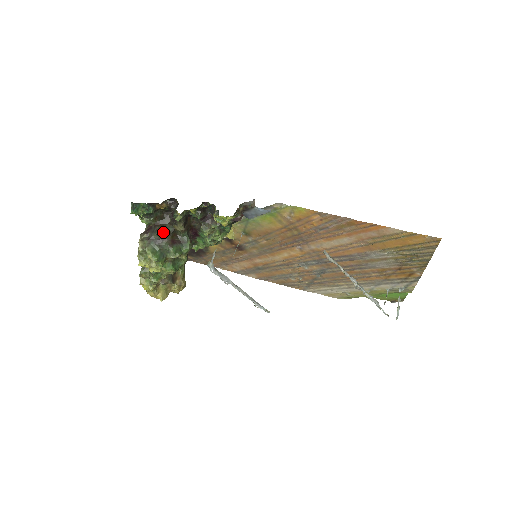
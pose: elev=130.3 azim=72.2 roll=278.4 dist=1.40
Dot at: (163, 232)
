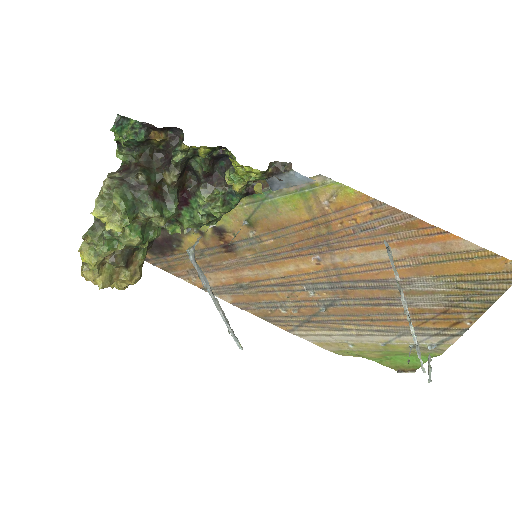
Dot at: (146, 175)
